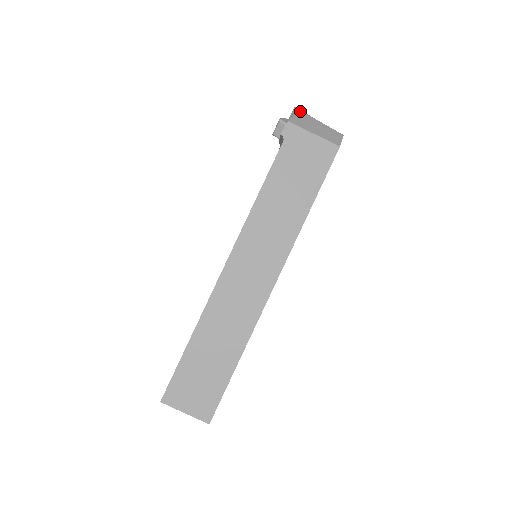
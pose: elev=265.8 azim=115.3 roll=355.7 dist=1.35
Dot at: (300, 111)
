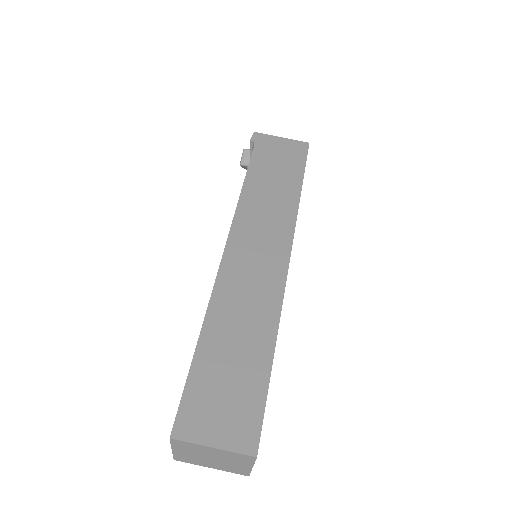
Dot at: occluded
